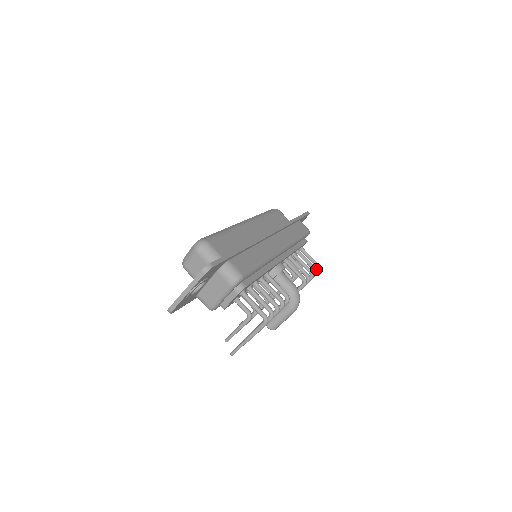
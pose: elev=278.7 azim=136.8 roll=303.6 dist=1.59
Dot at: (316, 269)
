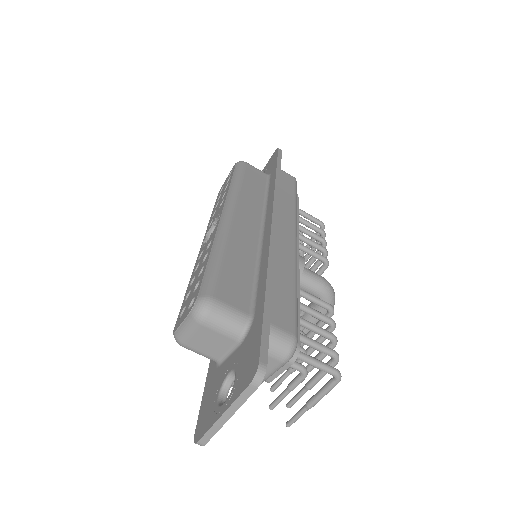
Dot at: (324, 231)
